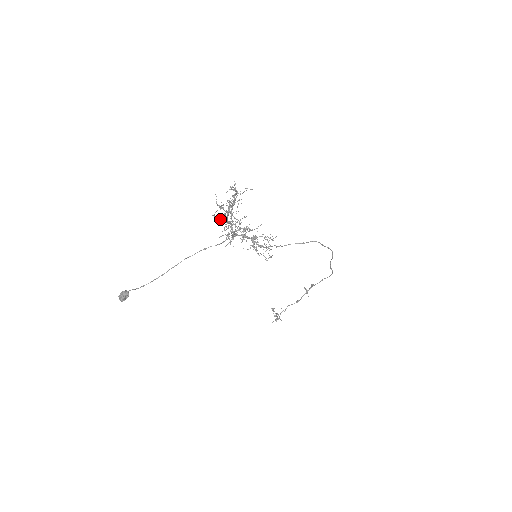
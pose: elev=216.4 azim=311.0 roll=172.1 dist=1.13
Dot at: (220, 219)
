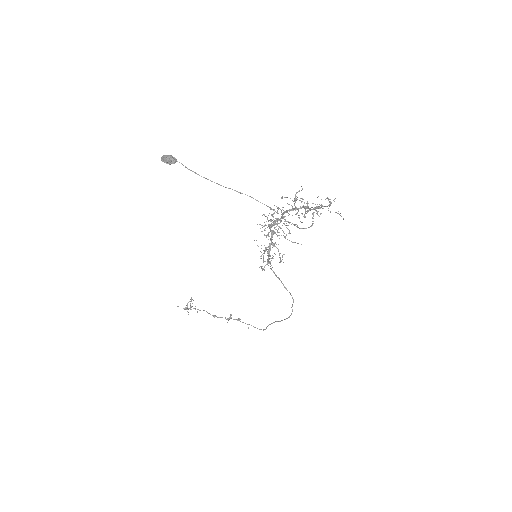
Dot at: occluded
